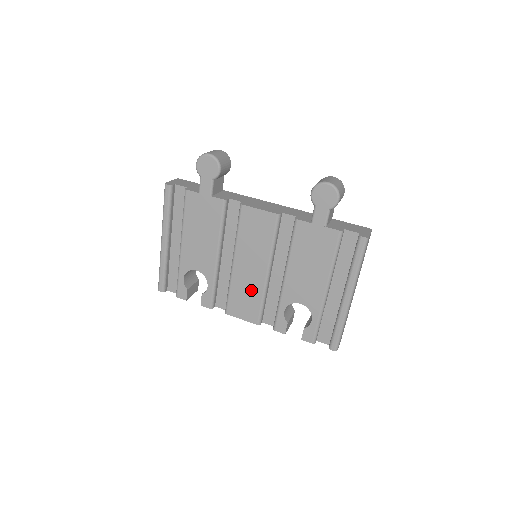
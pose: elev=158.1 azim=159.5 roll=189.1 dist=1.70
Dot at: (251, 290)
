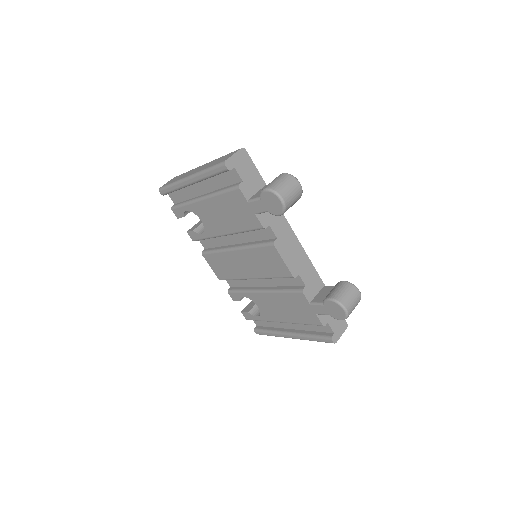
Dot at: (232, 269)
